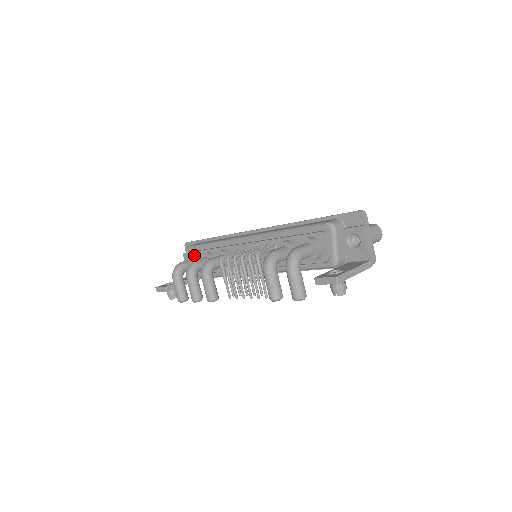
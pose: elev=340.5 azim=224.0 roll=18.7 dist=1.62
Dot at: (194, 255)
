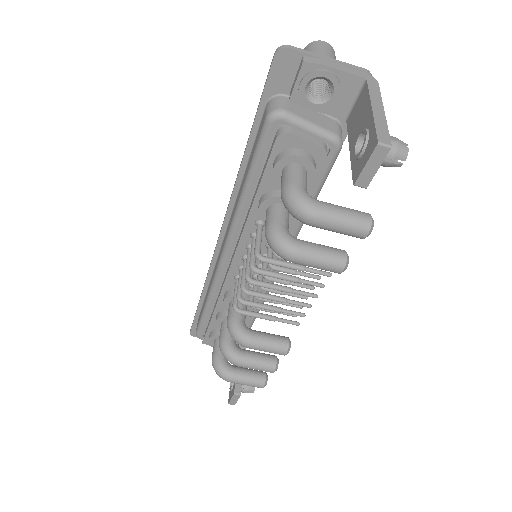
Dot at: (211, 336)
